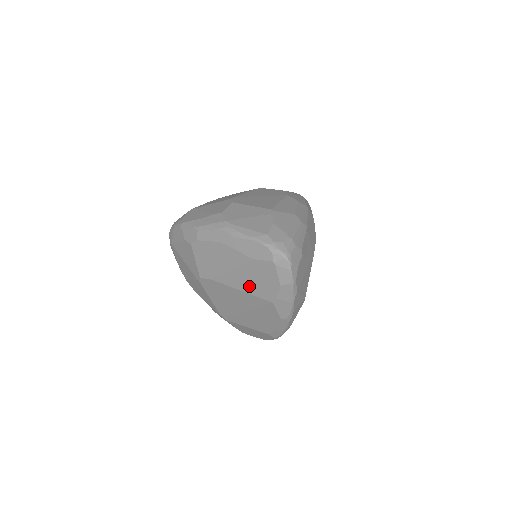
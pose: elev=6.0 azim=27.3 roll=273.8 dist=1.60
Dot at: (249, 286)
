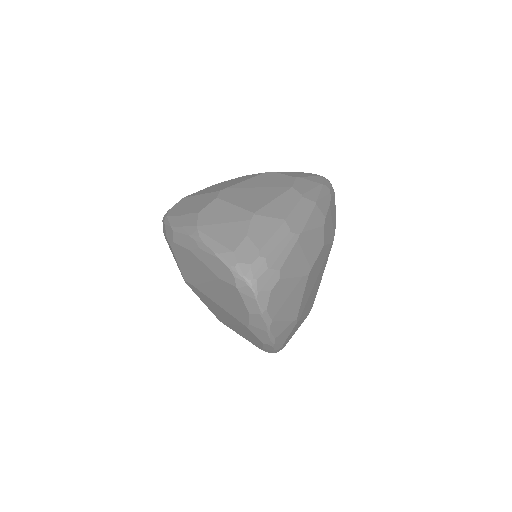
Dot at: (223, 303)
